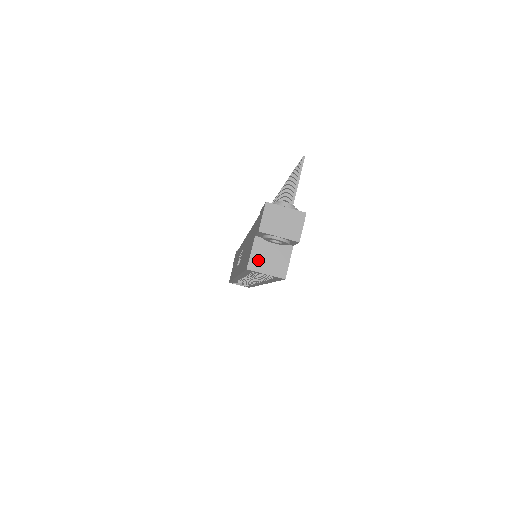
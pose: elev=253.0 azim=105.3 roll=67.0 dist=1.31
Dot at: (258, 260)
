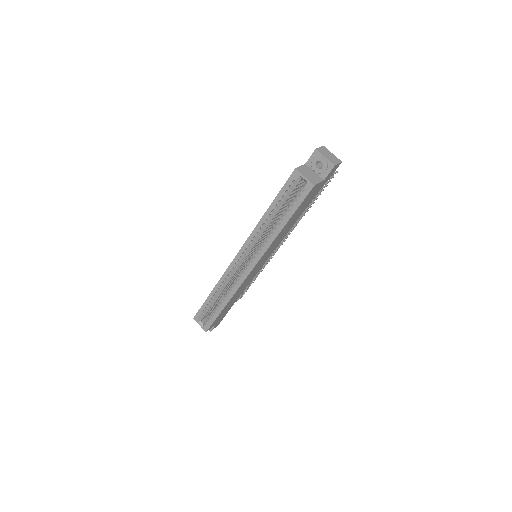
Dot at: (303, 170)
